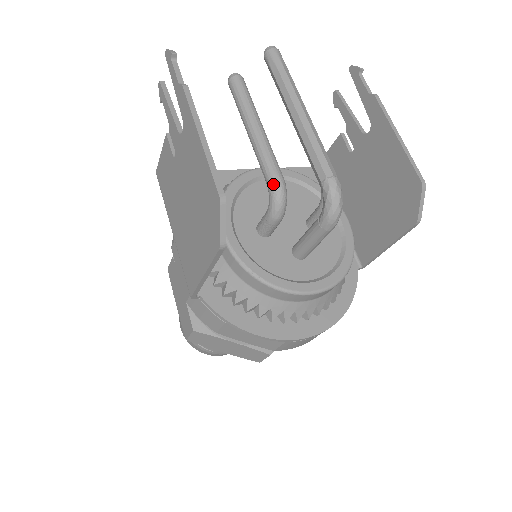
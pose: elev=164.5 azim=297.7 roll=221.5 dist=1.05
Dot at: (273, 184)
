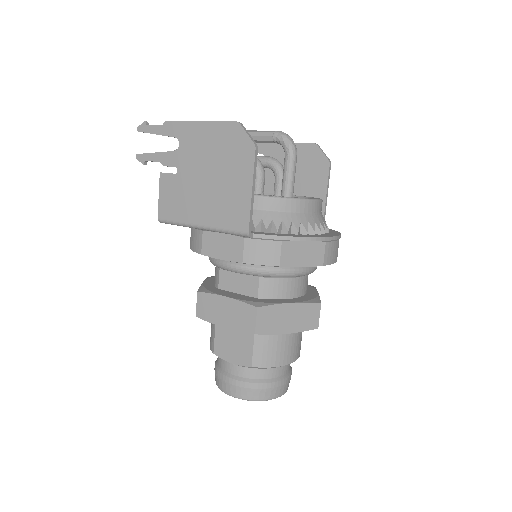
Dot at: occluded
